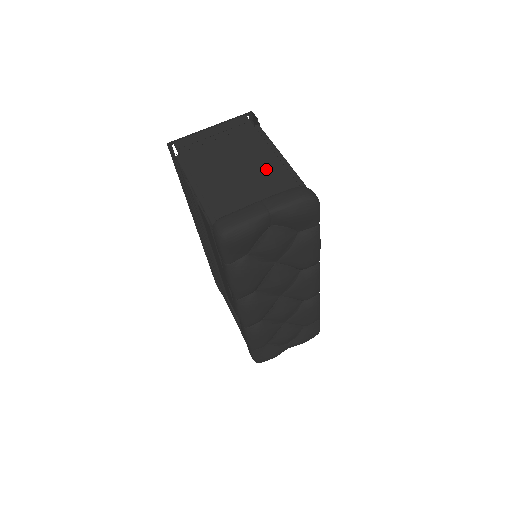
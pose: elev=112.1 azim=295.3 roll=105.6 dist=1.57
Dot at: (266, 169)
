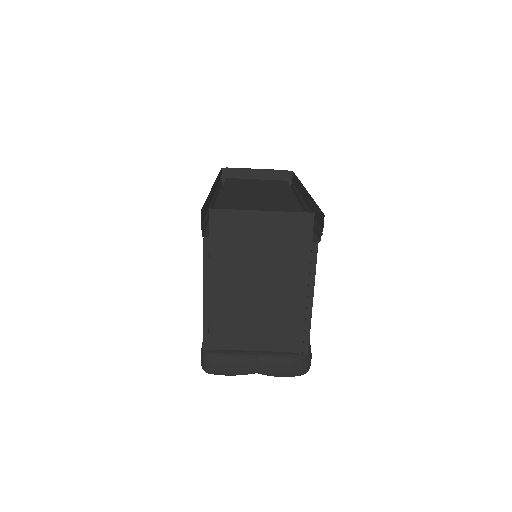
Dot at: (286, 314)
